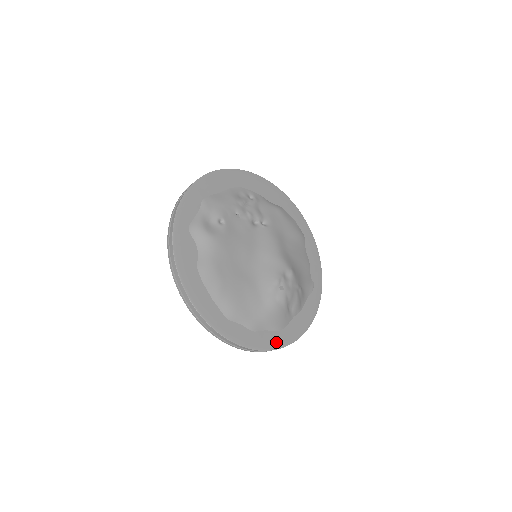
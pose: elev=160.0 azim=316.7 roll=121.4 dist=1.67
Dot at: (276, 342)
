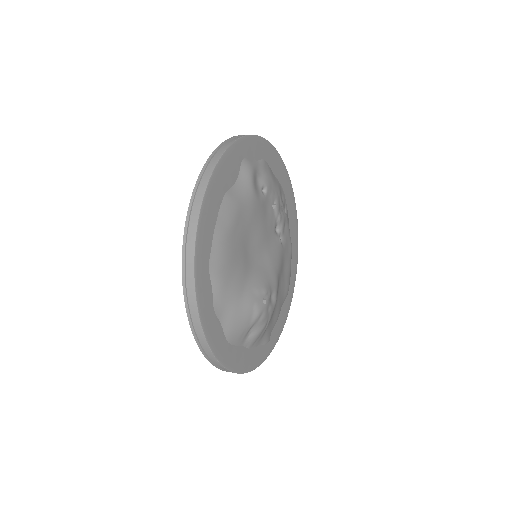
Dot at: (219, 348)
